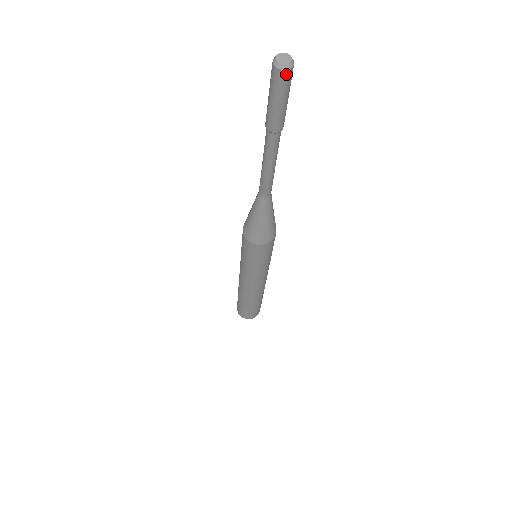
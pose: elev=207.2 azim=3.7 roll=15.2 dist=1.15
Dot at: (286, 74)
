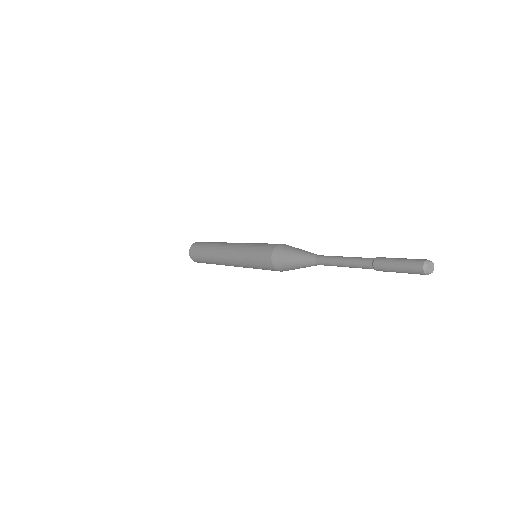
Dot at: occluded
